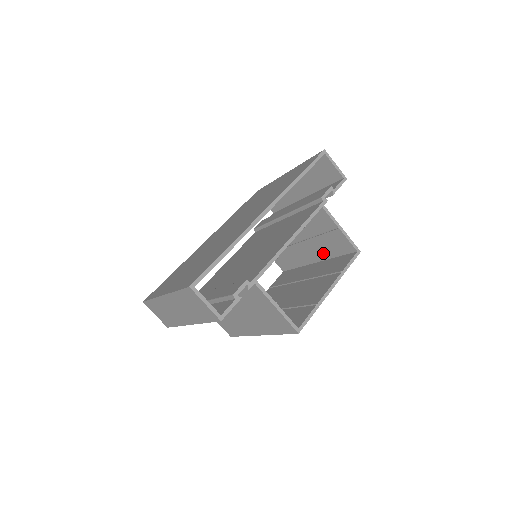
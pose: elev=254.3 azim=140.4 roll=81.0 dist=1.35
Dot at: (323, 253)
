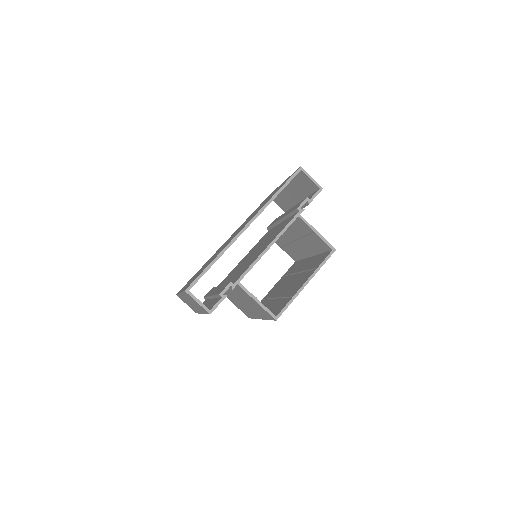
Dot at: (313, 250)
